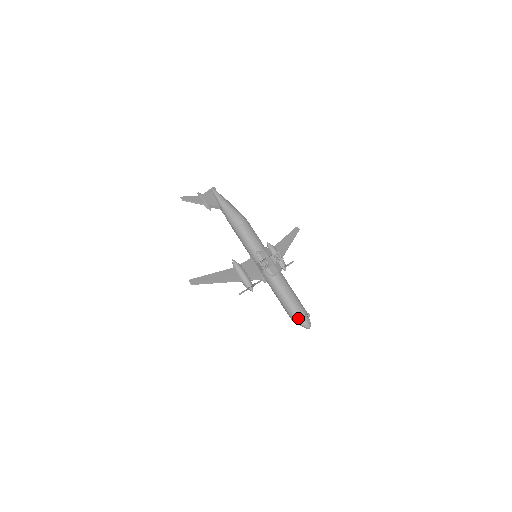
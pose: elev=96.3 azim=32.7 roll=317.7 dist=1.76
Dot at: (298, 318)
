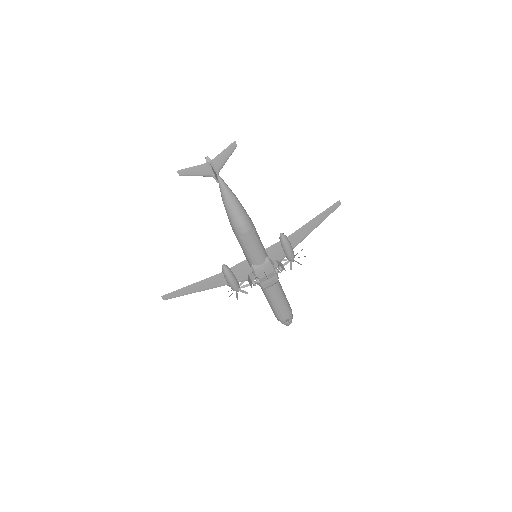
Dot at: (278, 320)
